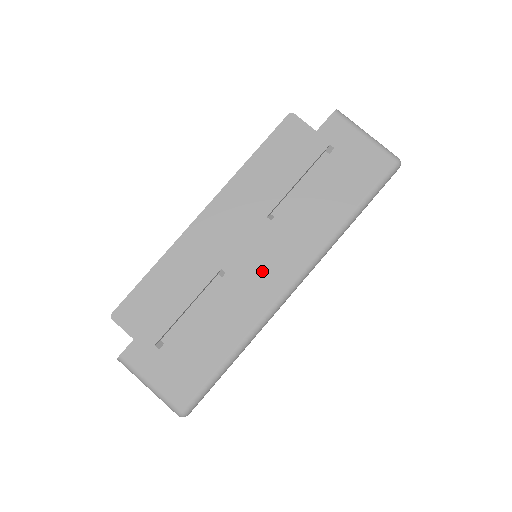
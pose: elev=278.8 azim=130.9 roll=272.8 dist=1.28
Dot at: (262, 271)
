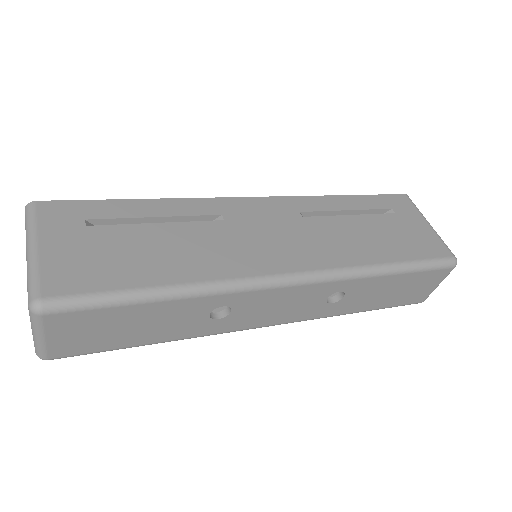
Dot at: (265, 243)
